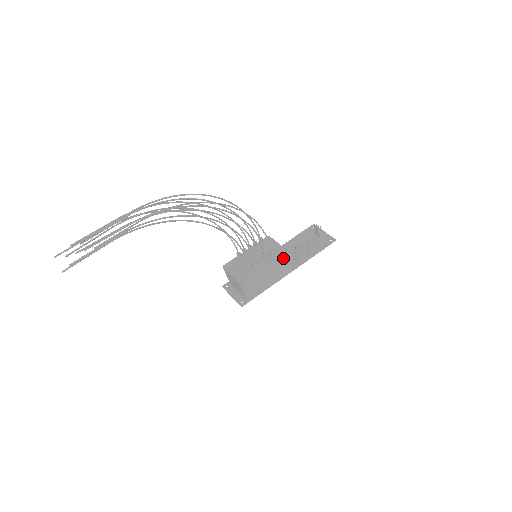
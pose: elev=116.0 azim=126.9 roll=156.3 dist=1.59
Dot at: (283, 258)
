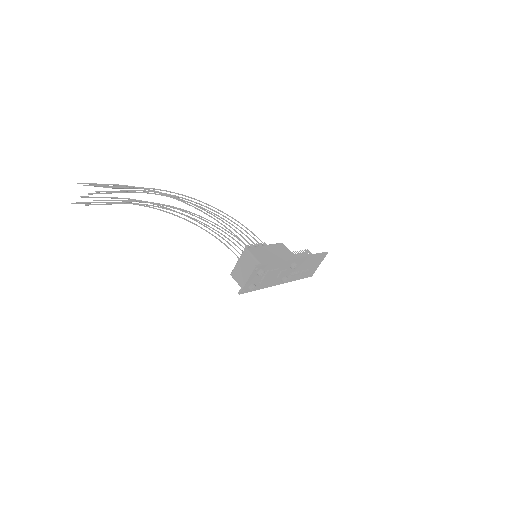
Dot at: (279, 245)
